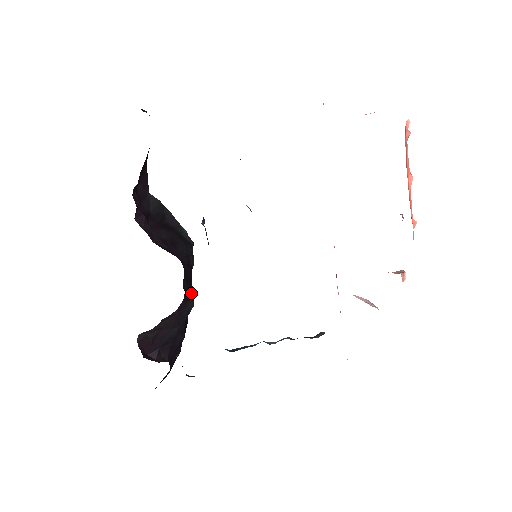
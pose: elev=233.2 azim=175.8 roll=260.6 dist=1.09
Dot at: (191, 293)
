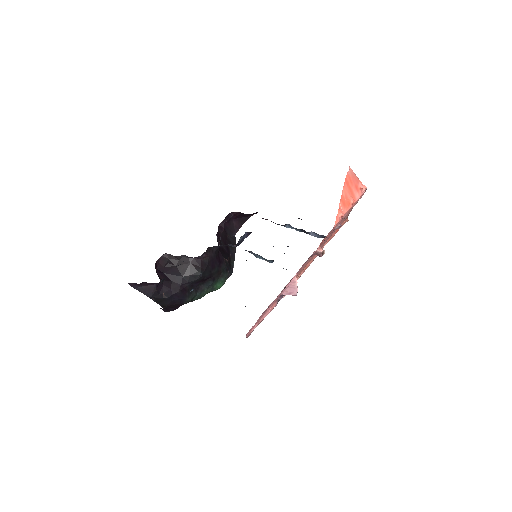
Dot at: (207, 271)
